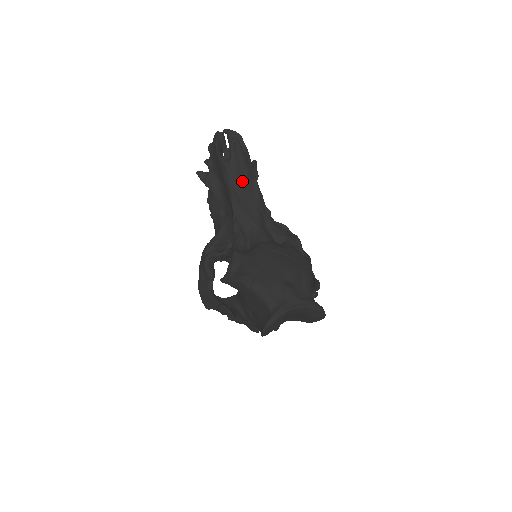
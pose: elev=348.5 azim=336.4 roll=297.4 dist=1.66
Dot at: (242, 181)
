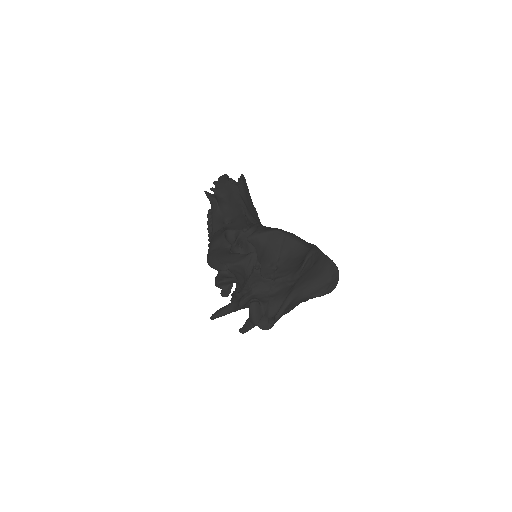
Dot at: (248, 200)
